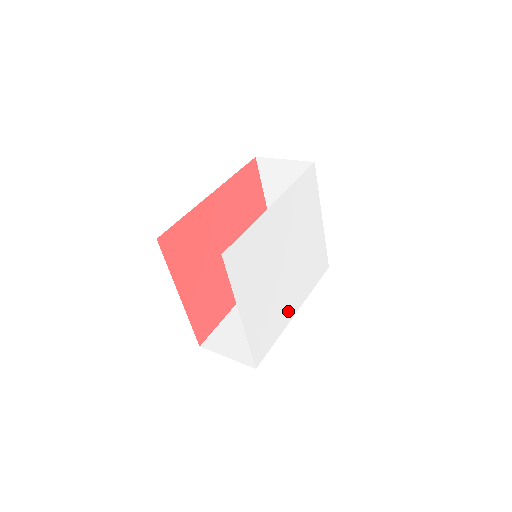
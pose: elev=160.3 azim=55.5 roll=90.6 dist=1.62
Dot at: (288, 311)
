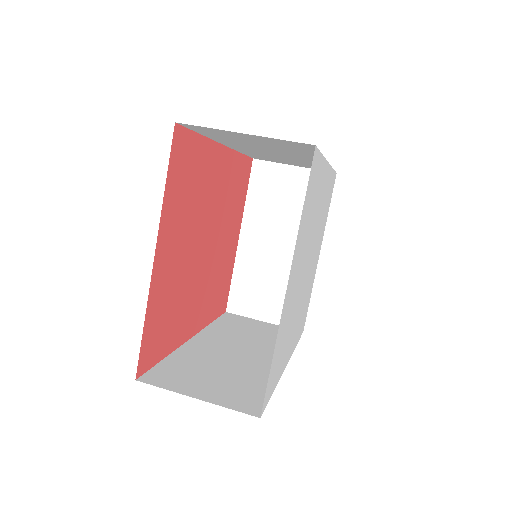
Dot at: (288, 350)
